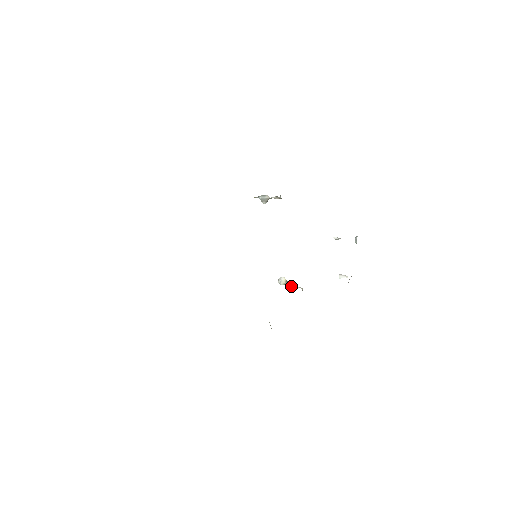
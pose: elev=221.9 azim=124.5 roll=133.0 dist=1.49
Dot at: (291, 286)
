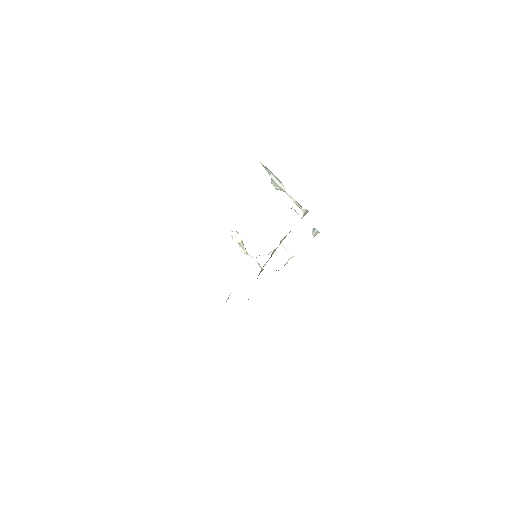
Dot at: (248, 254)
